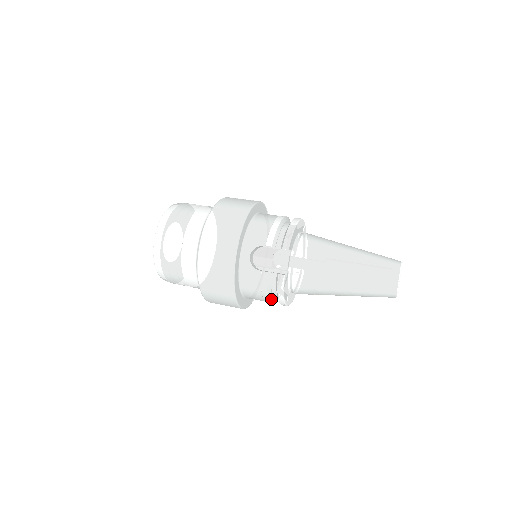
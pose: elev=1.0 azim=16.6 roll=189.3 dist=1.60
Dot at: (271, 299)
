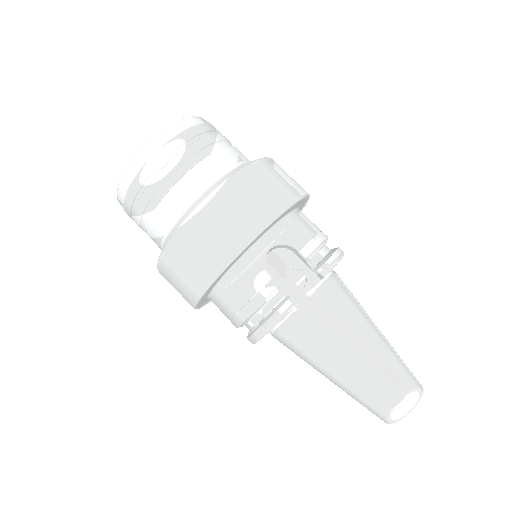
Dot at: (245, 321)
